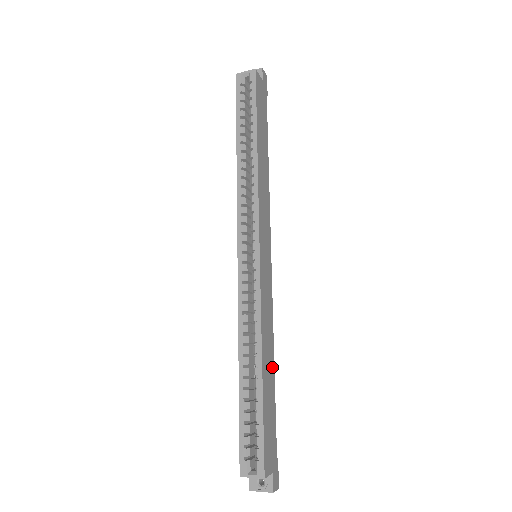
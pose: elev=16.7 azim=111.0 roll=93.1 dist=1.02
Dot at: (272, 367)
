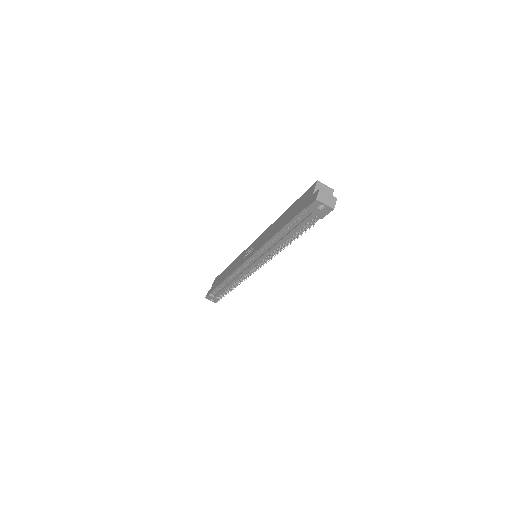
Dot at: occluded
